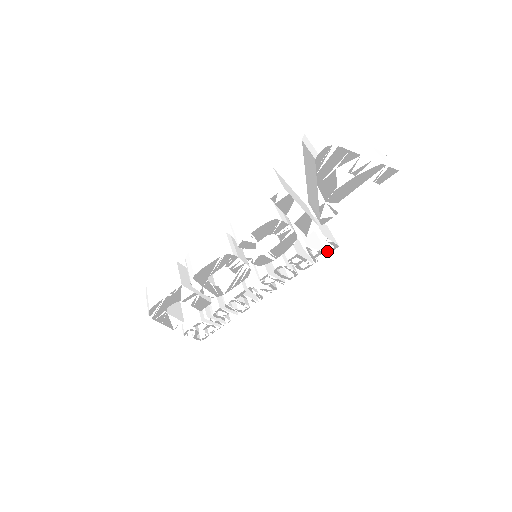
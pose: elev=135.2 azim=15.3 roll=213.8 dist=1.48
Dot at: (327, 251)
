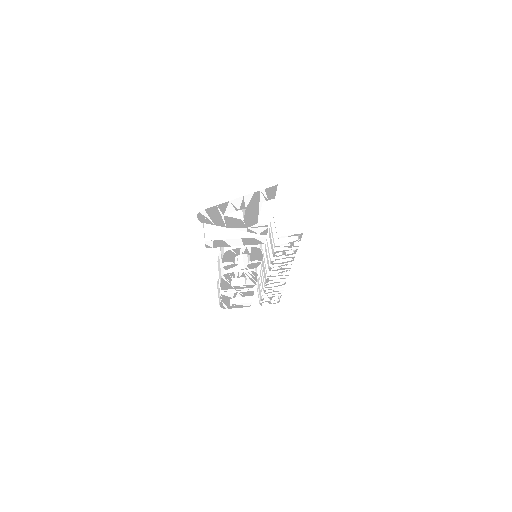
Dot at: (298, 238)
